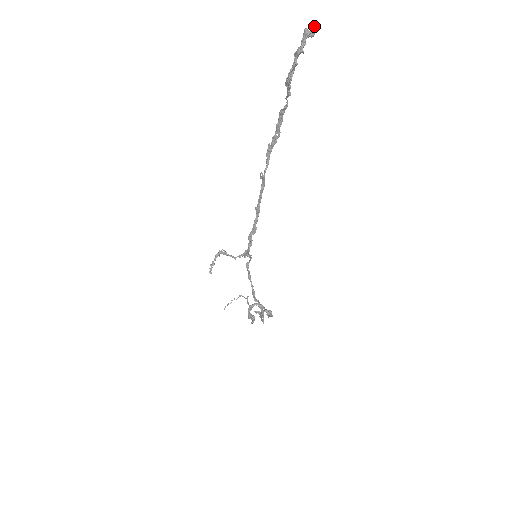
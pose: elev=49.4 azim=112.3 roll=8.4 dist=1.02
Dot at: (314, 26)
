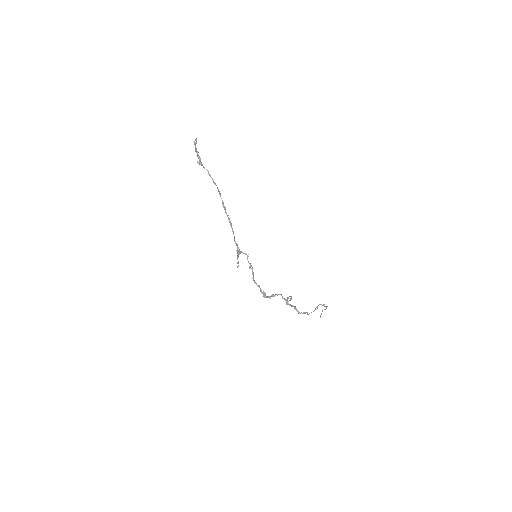
Dot at: (196, 139)
